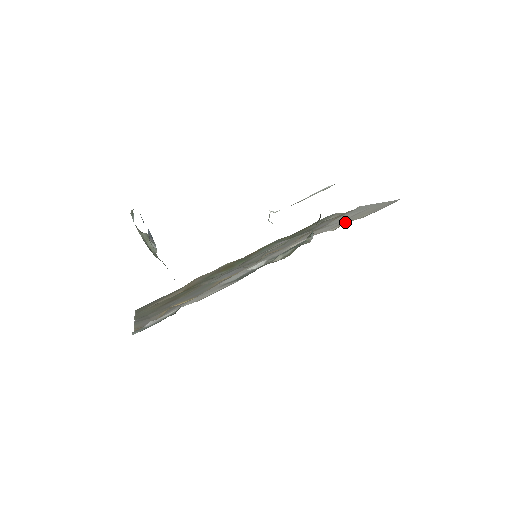
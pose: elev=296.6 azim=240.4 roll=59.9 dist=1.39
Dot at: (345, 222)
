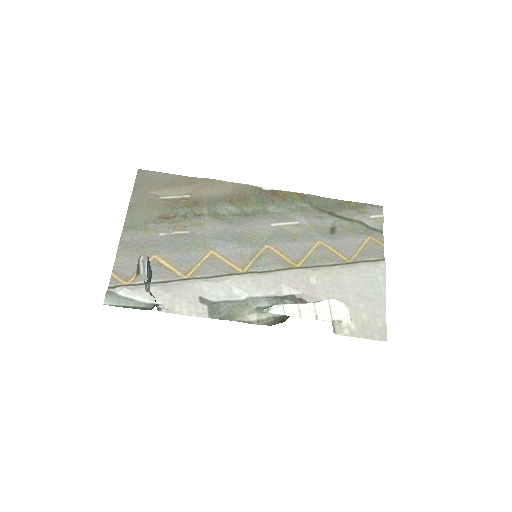
Dot at: occluded
